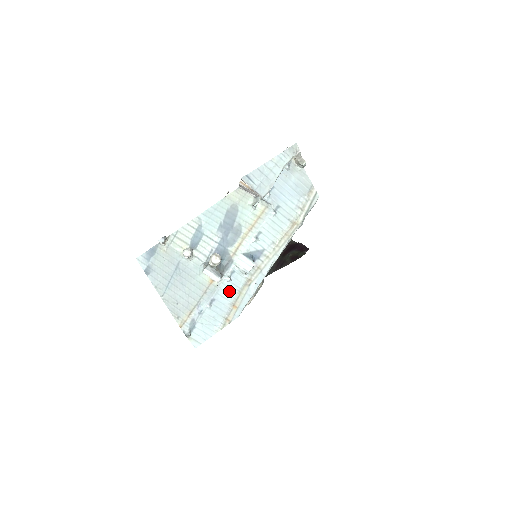
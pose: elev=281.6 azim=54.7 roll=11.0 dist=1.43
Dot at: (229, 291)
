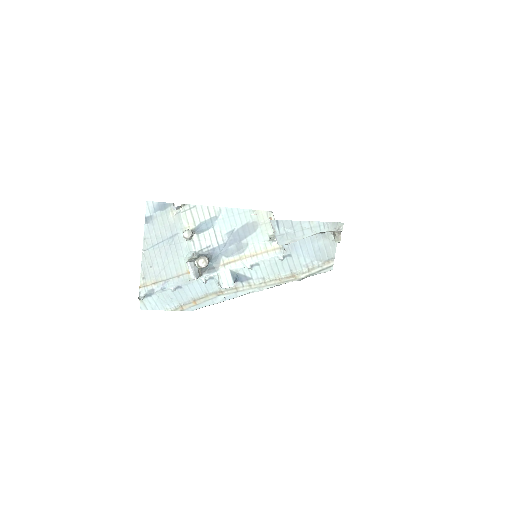
Dot at: (198, 289)
